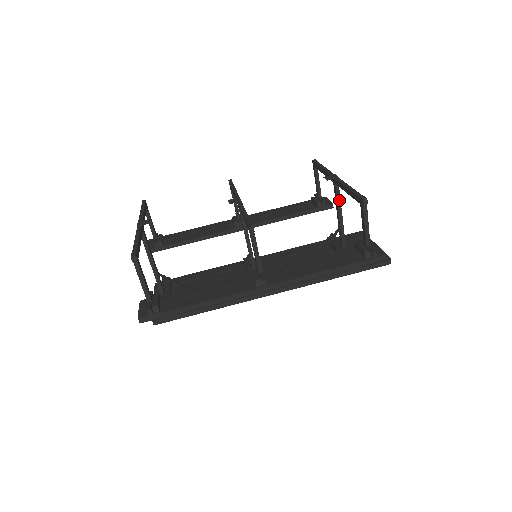
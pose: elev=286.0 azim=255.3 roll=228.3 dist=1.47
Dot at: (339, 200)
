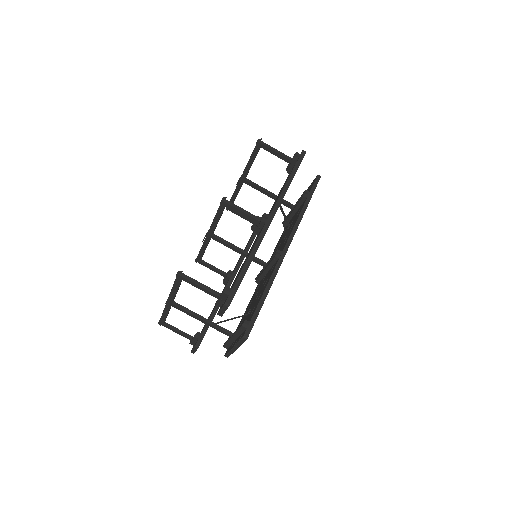
Dot at: (257, 186)
